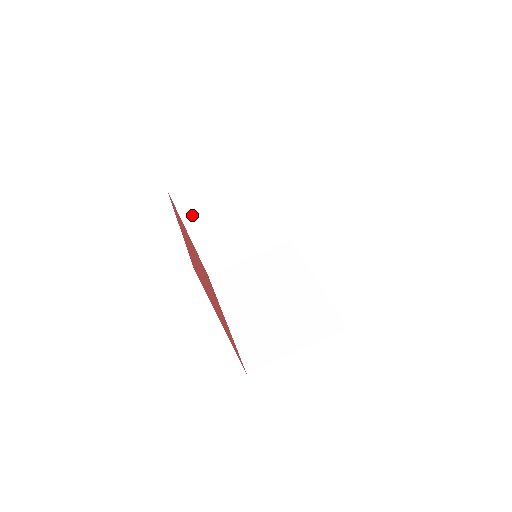
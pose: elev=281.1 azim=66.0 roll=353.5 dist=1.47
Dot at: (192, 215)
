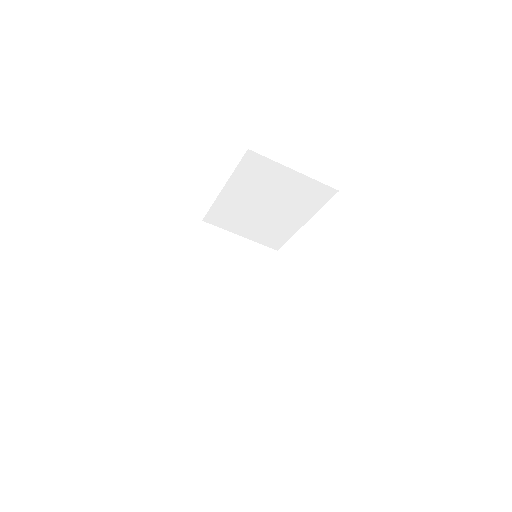
Dot at: occluded
